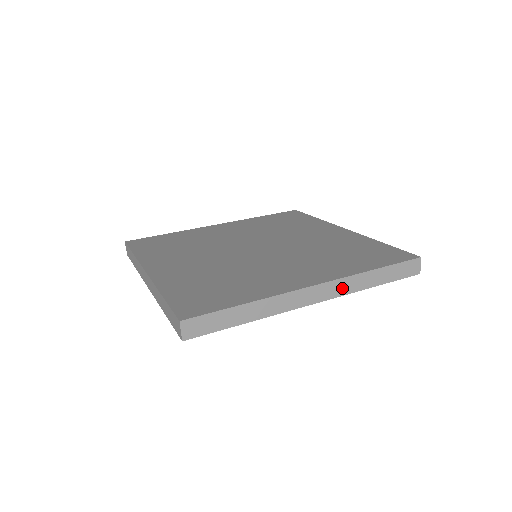
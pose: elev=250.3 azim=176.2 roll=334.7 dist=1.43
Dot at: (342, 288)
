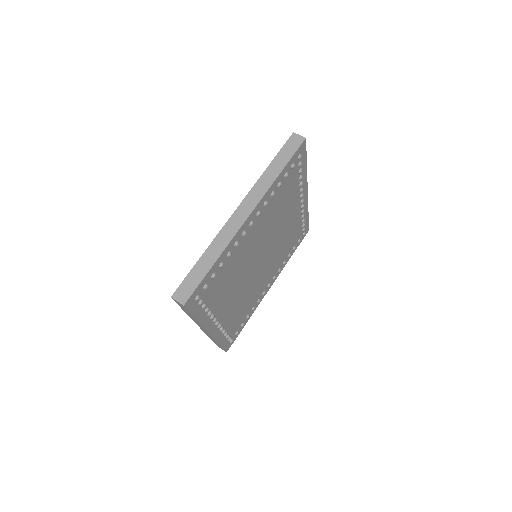
Dot at: occluded
